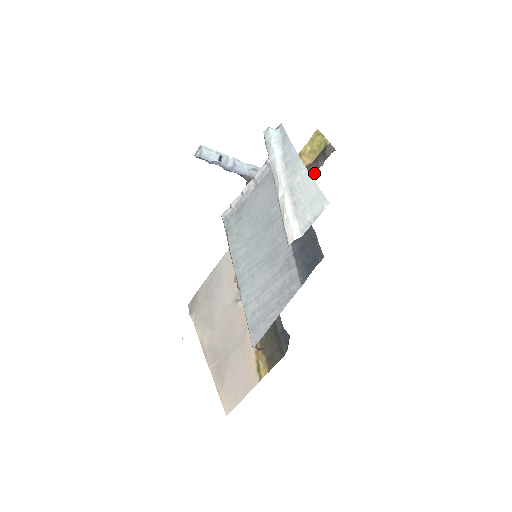
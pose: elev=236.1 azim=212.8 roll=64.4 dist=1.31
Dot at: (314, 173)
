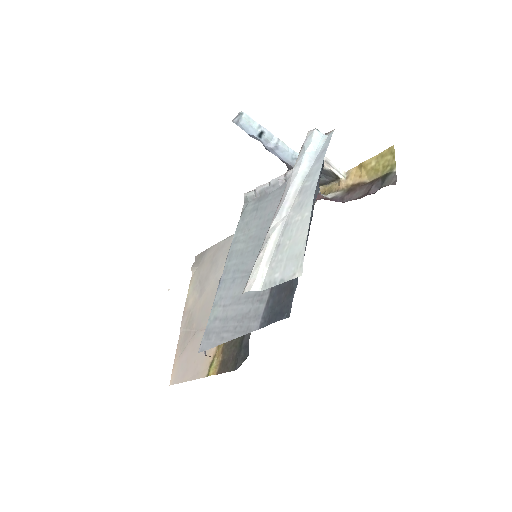
Dot at: (361, 197)
